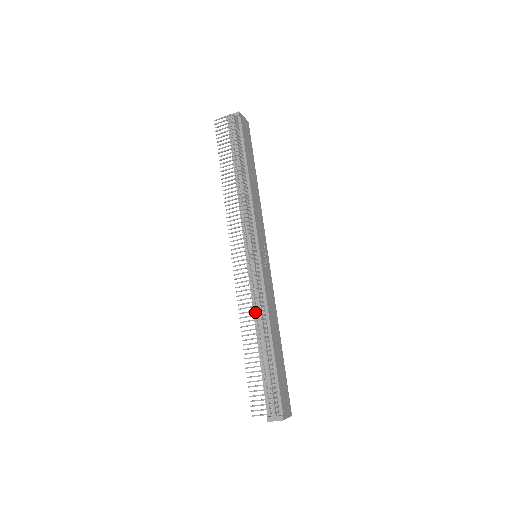
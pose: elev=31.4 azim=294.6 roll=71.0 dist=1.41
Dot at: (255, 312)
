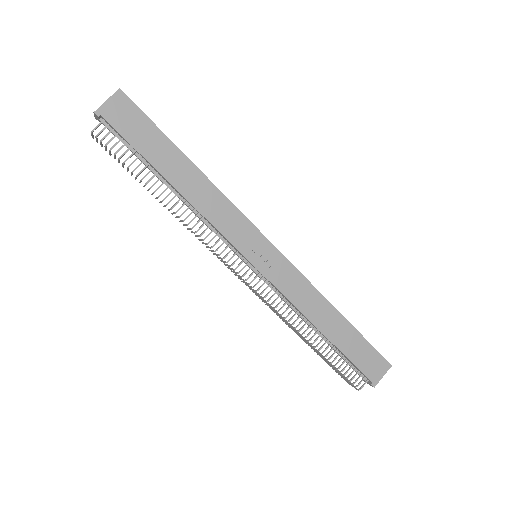
Dot at: occluded
